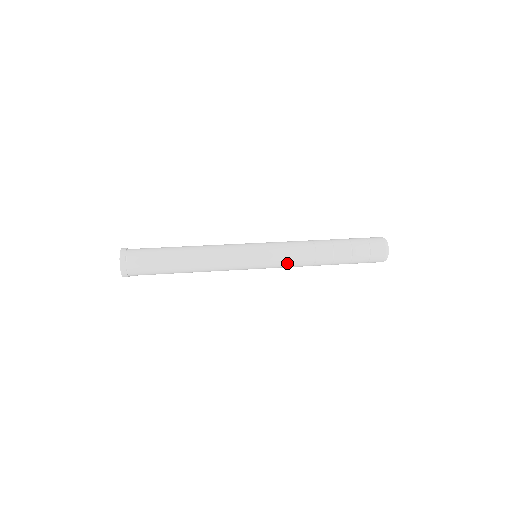
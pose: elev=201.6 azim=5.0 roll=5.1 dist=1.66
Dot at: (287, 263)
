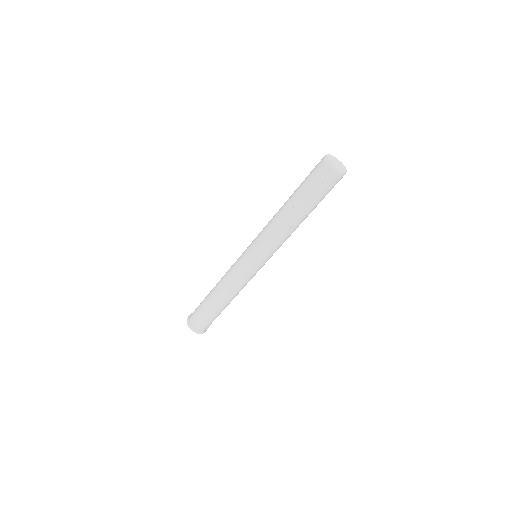
Dot at: occluded
